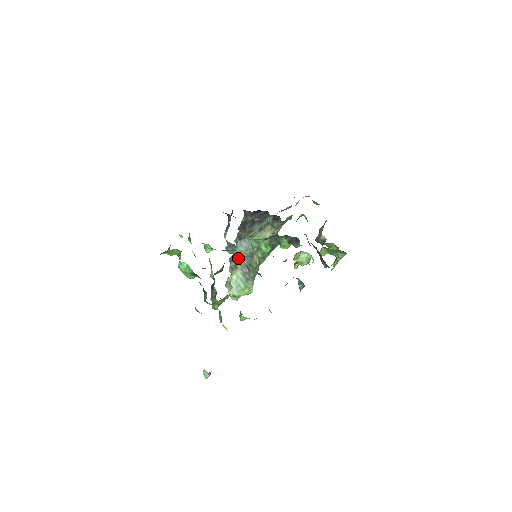
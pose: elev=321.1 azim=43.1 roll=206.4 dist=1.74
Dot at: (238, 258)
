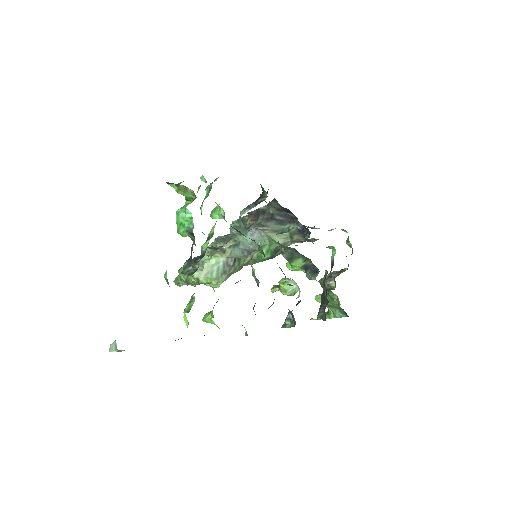
Dot at: (233, 244)
